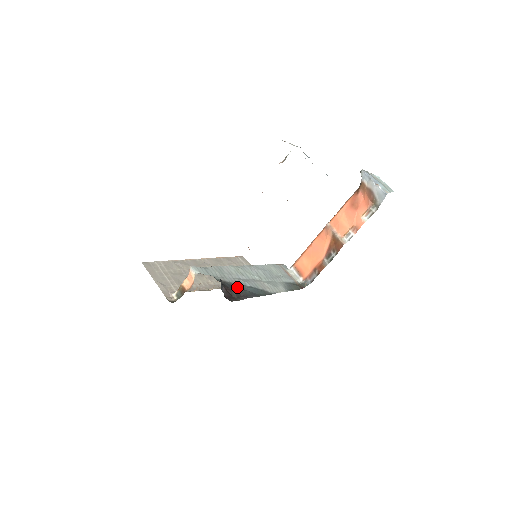
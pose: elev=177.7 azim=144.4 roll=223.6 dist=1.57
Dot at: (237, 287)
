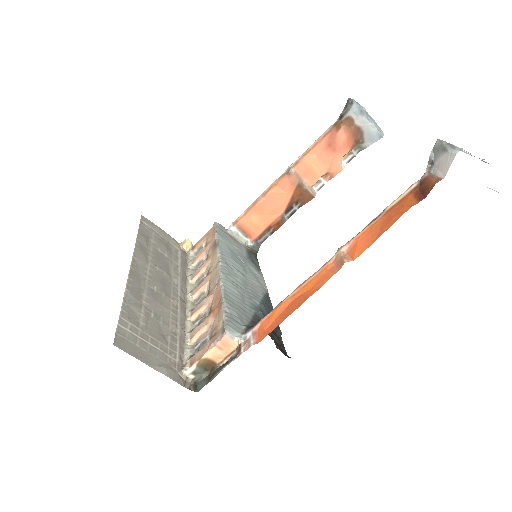
Dot at: occluded
